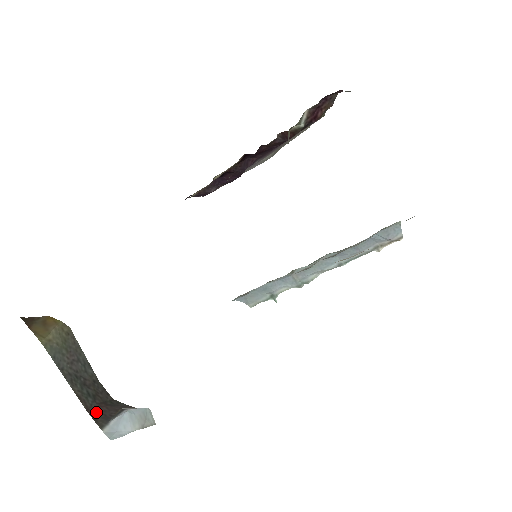
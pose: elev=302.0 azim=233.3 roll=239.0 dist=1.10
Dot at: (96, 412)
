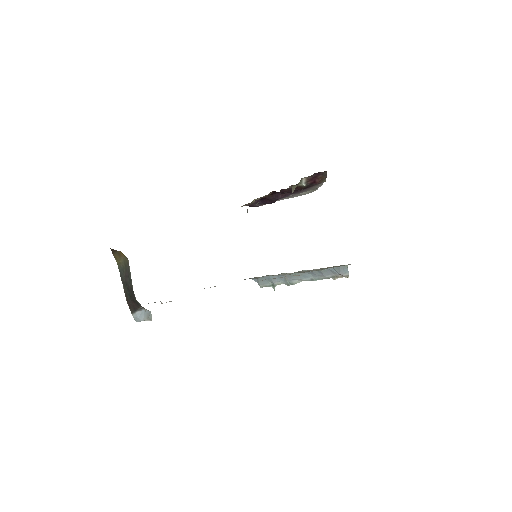
Dot at: (130, 304)
